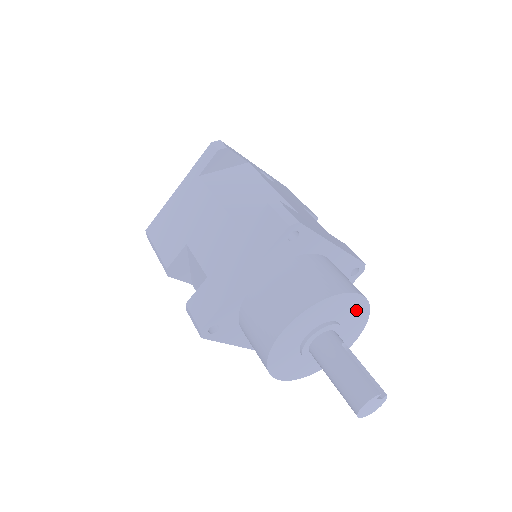
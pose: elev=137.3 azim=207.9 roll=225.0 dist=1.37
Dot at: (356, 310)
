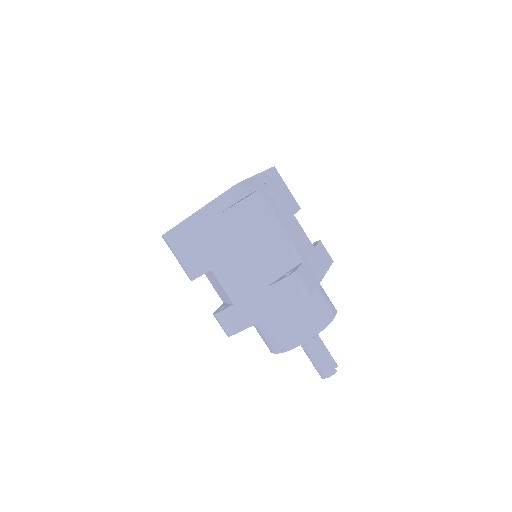
Dot at: occluded
